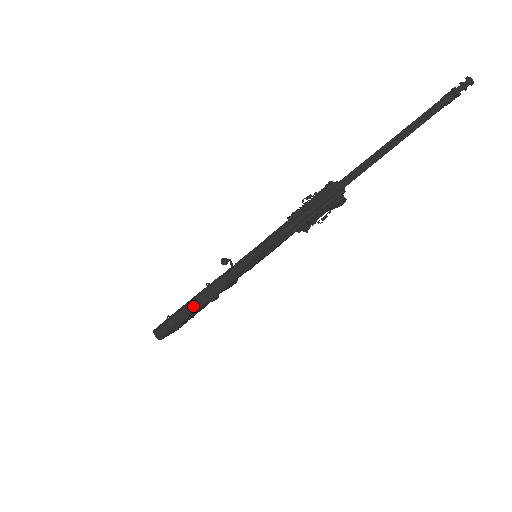
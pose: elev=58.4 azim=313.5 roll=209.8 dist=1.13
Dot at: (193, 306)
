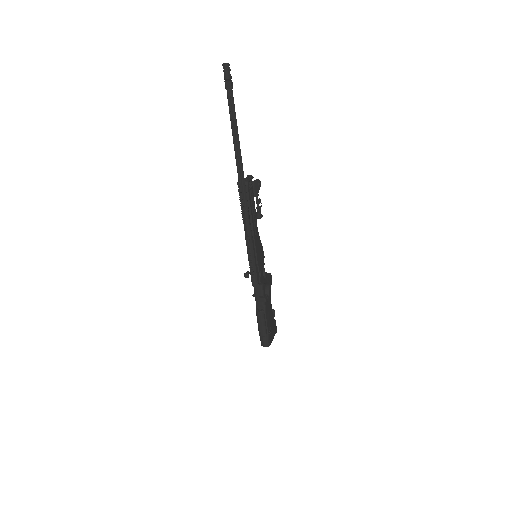
Dot at: (260, 314)
